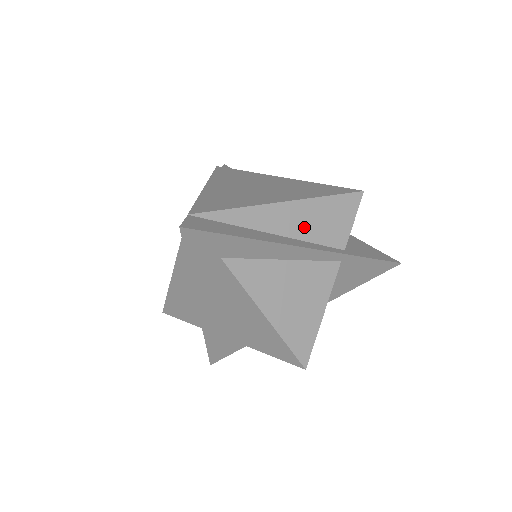
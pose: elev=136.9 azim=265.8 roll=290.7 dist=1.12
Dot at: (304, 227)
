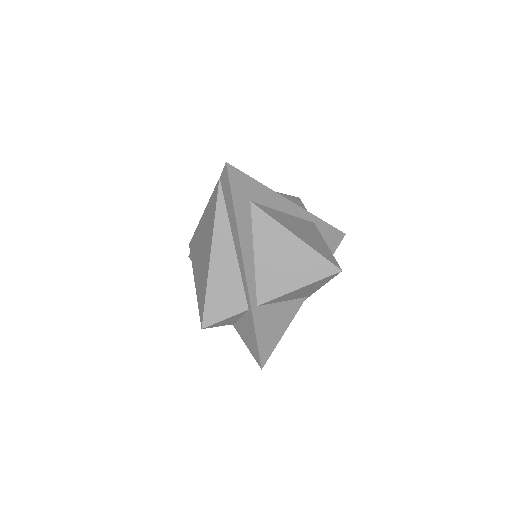
Dot at: occluded
